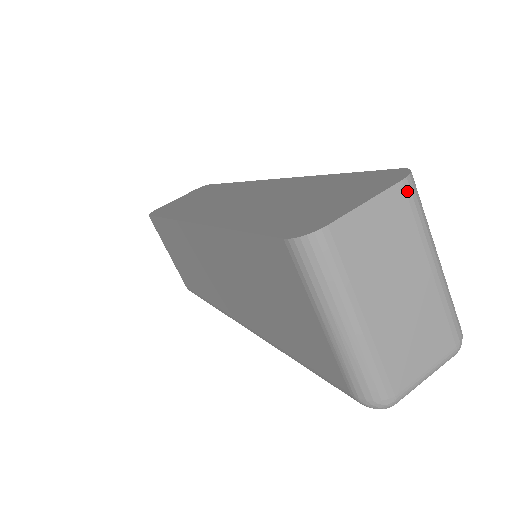
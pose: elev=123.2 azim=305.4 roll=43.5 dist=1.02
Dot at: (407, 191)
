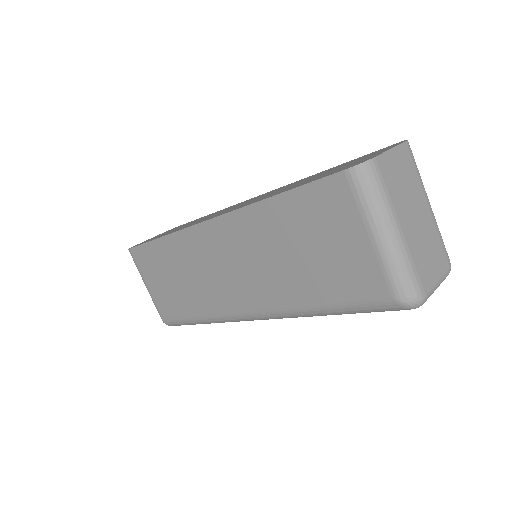
Dot at: (409, 149)
